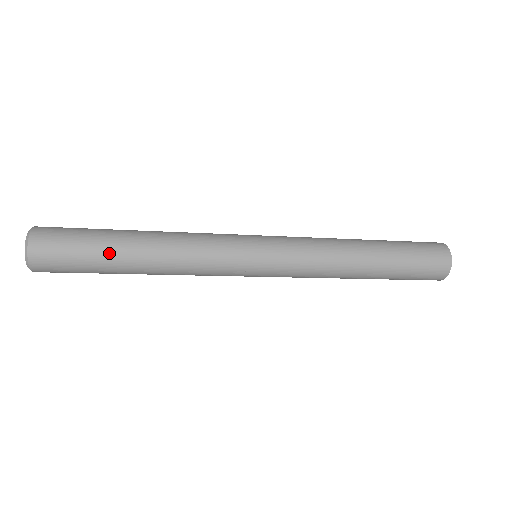
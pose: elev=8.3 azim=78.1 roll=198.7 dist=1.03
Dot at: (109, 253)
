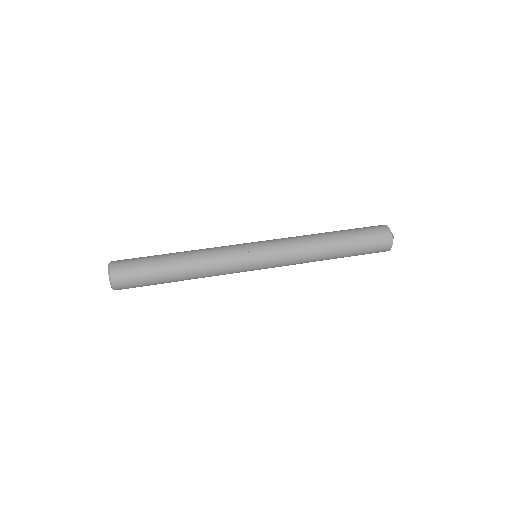
Dot at: (163, 283)
